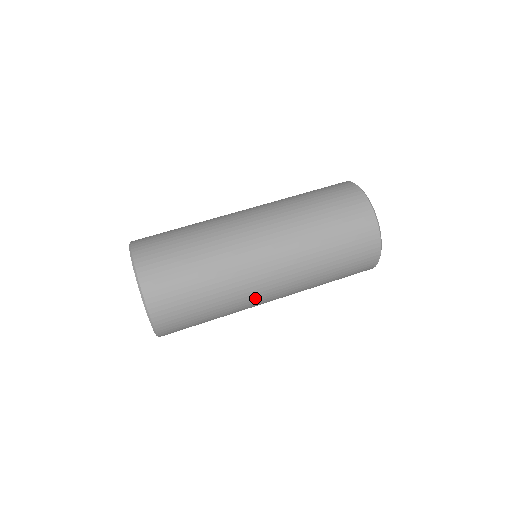
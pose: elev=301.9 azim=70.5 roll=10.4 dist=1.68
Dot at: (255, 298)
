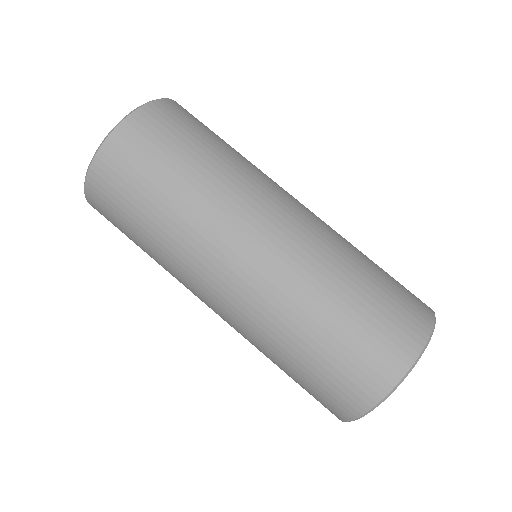
Dot at: occluded
